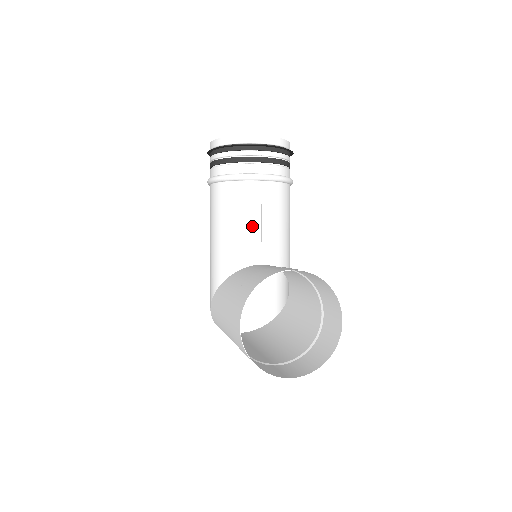
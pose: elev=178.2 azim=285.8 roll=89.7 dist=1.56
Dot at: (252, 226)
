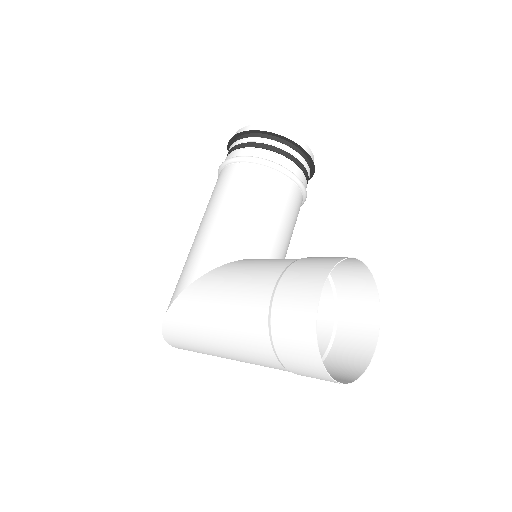
Dot at: (276, 220)
